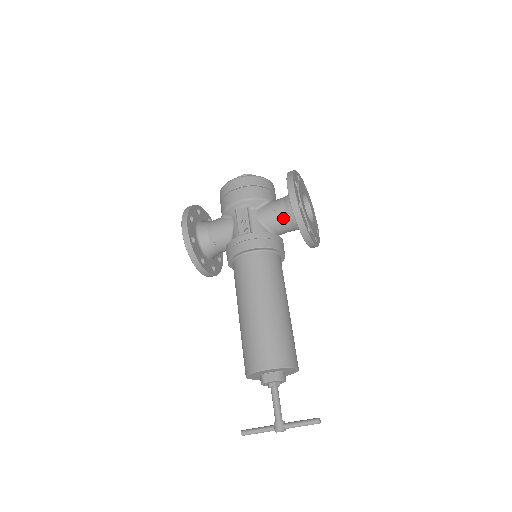
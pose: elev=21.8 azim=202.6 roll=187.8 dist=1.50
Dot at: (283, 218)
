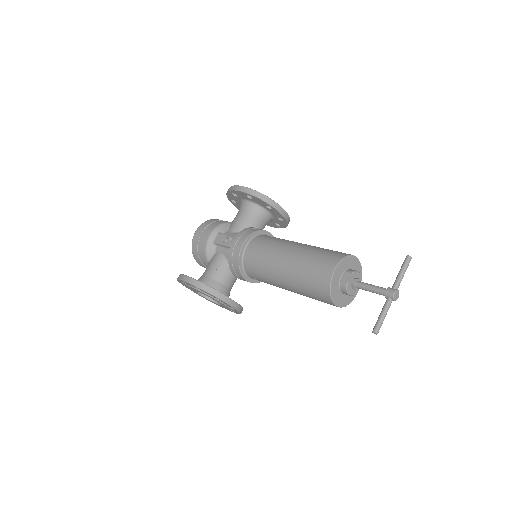
Dot at: (250, 216)
